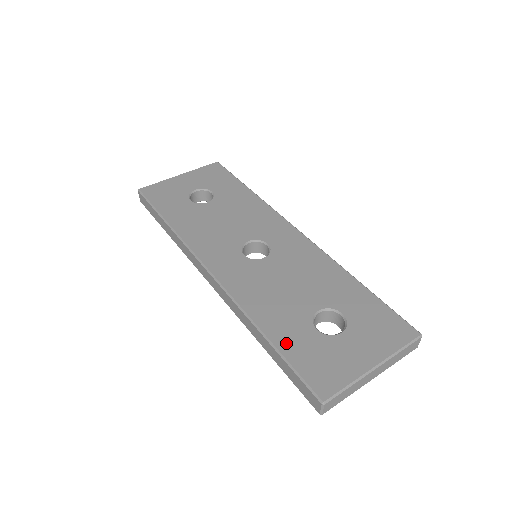
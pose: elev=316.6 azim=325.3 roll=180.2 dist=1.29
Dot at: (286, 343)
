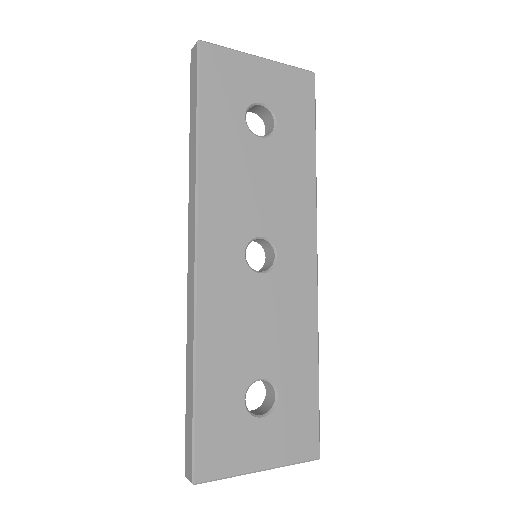
Dot at: (208, 400)
